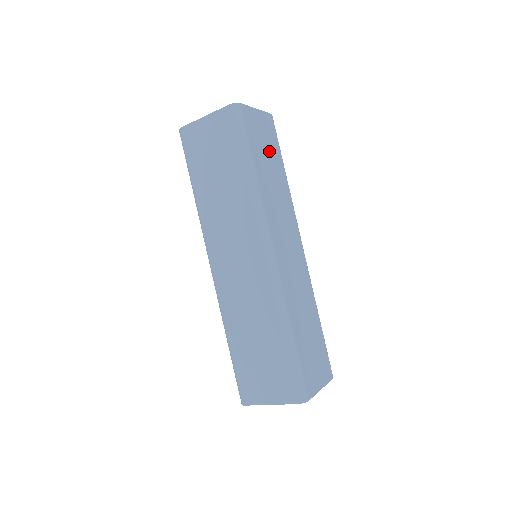
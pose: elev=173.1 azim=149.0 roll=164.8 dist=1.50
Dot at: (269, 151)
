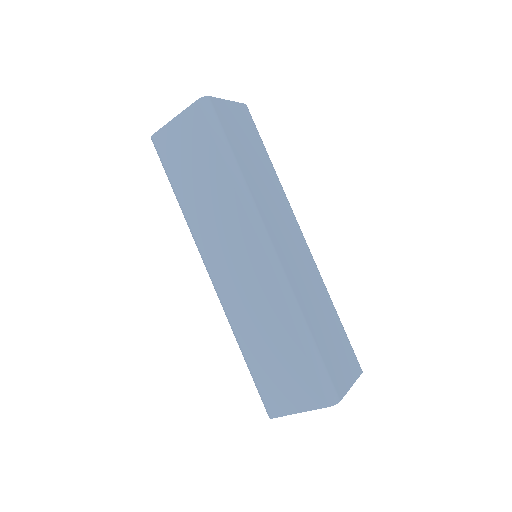
Dot at: (249, 142)
